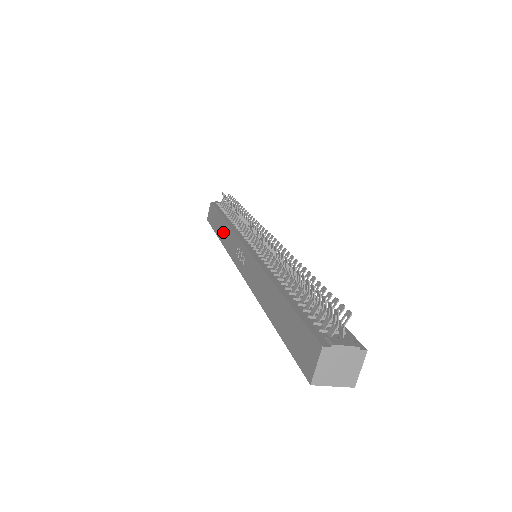
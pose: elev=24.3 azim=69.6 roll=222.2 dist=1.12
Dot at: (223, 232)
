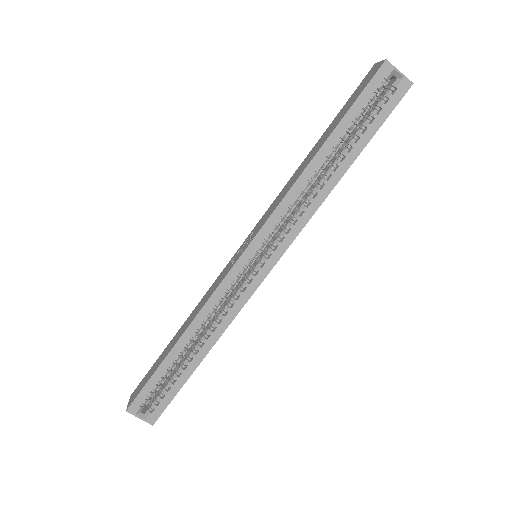
Dot at: (188, 321)
